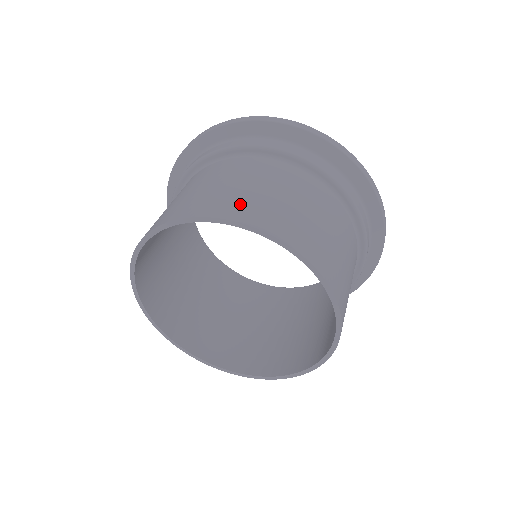
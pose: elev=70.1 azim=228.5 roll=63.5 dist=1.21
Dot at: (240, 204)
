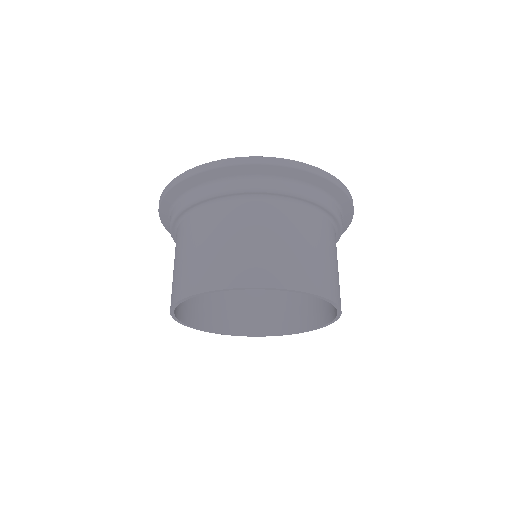
Dot at: (218, 269)
